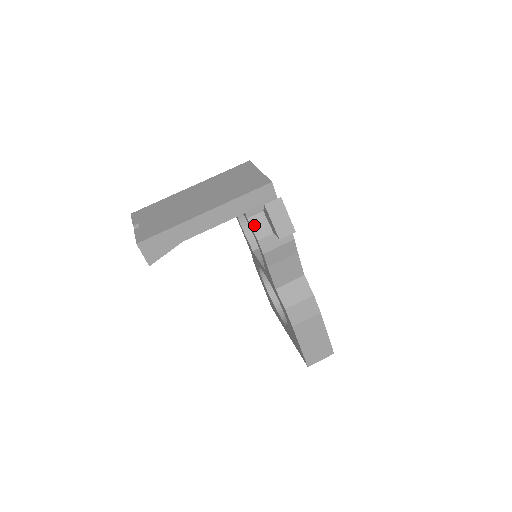
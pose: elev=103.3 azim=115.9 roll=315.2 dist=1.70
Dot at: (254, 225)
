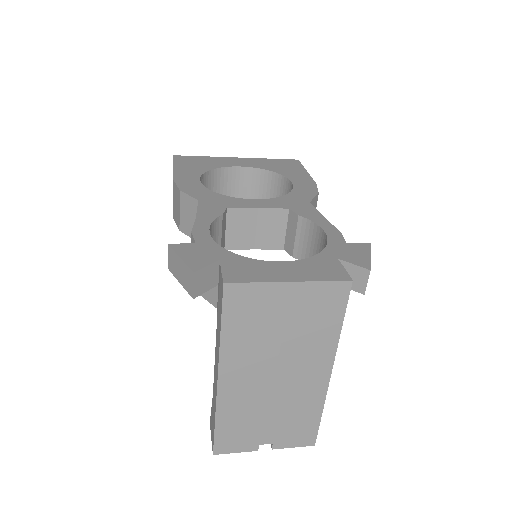
Dot at: occluded
